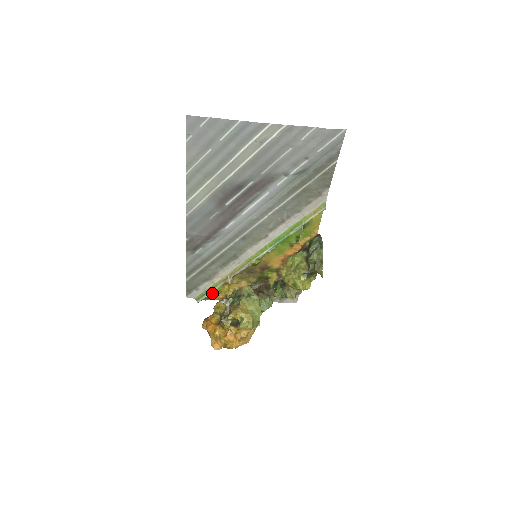
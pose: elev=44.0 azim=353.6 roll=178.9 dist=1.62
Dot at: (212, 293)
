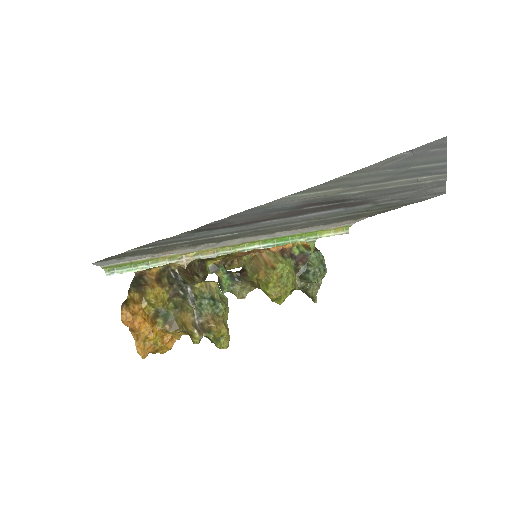
Dot at: (141, 268)
